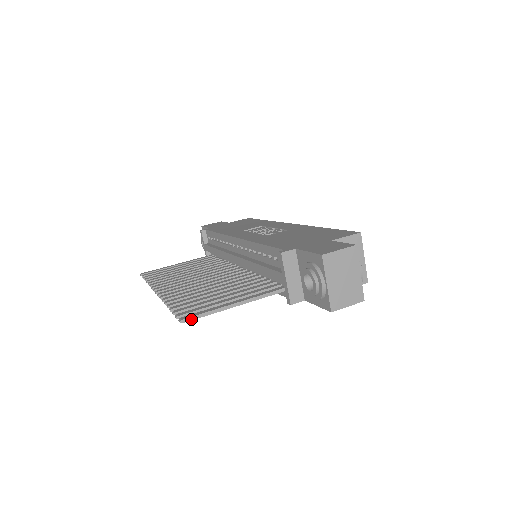
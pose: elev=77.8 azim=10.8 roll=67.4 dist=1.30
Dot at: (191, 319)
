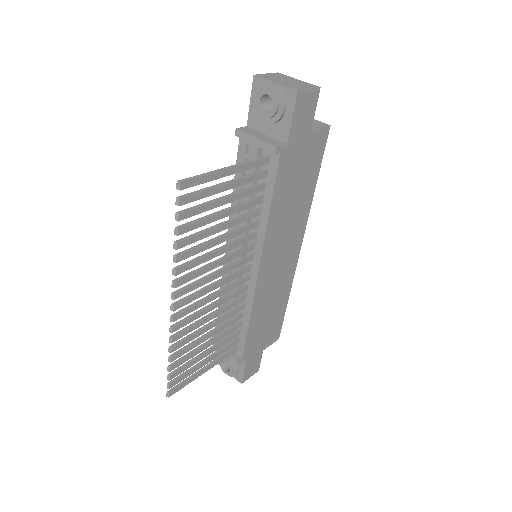
Dot at: (188, 180)
